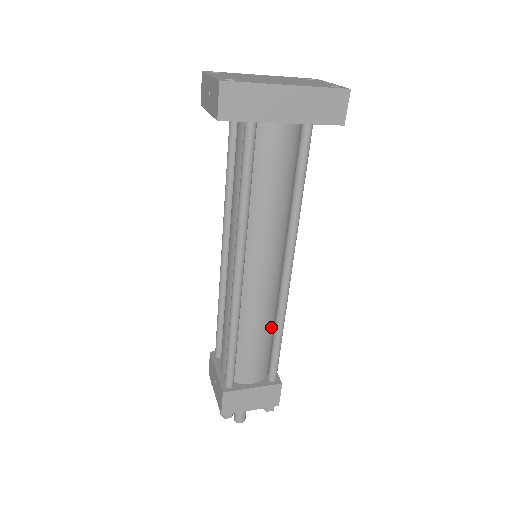
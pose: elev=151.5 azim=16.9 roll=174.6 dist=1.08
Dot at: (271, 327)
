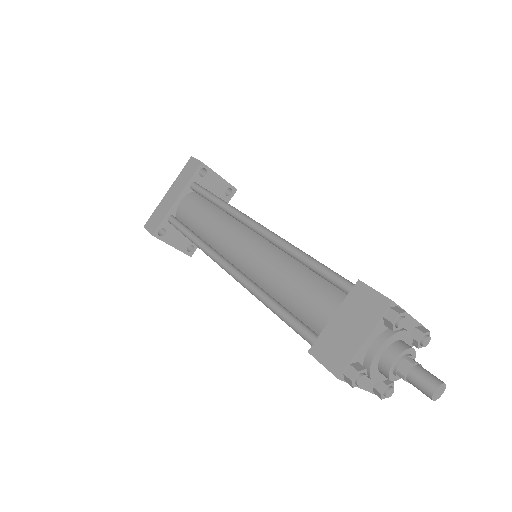
Dot at: (298, 265)
